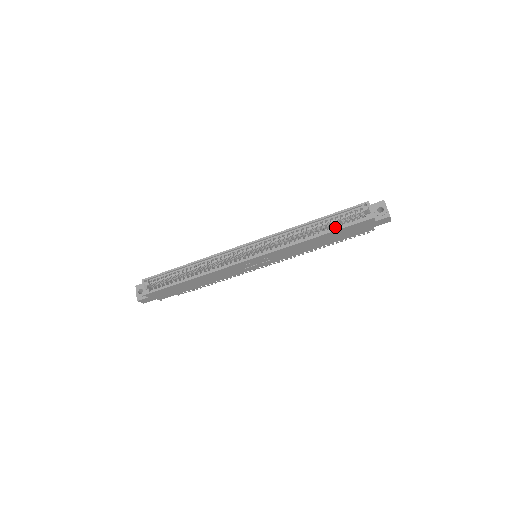
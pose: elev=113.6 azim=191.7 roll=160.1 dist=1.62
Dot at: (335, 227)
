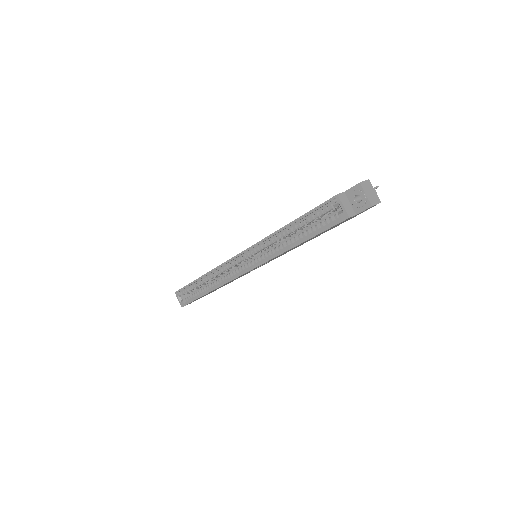
Dot at: occluded
